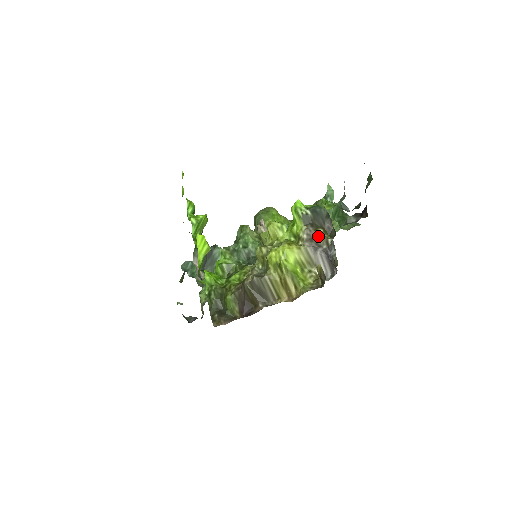
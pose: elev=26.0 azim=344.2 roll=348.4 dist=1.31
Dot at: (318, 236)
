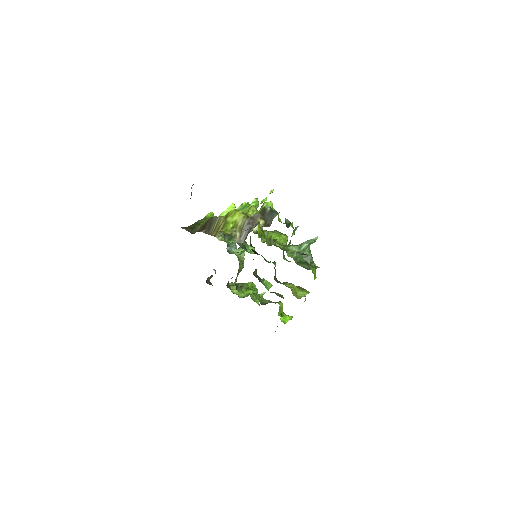
Dot at: (258, 220)
